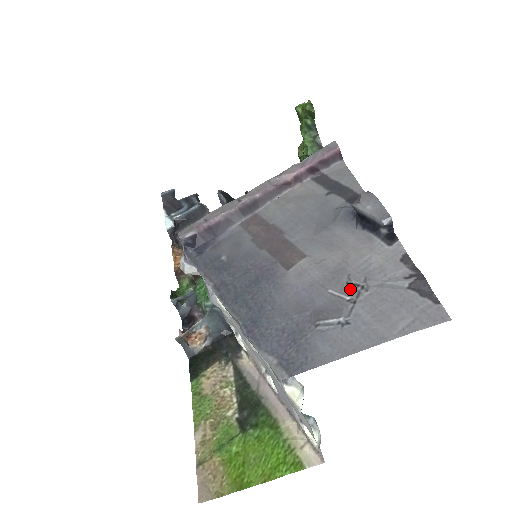
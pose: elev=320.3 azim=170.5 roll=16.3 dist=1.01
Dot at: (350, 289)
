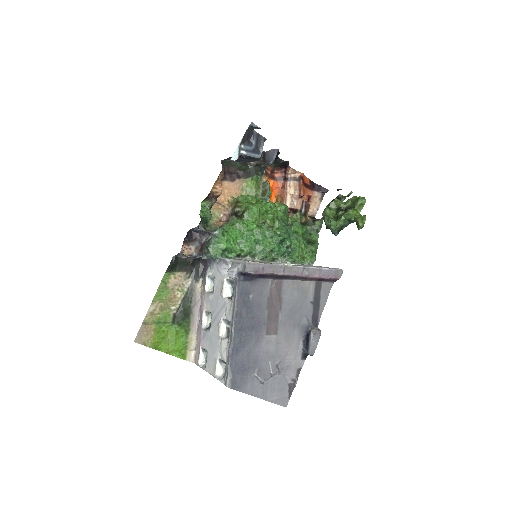
Dot at: (275, 369)
